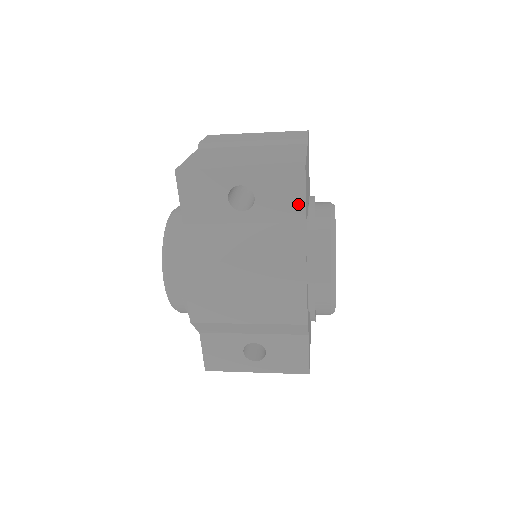
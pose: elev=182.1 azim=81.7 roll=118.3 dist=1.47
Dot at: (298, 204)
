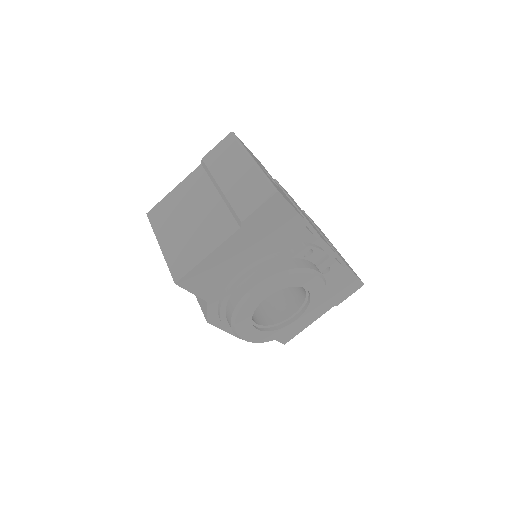
Dot at: occluded
